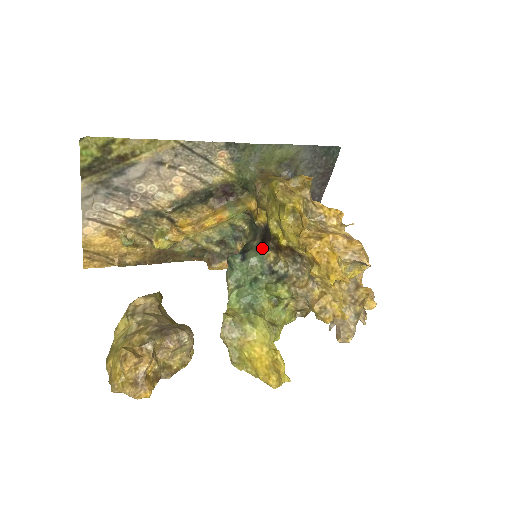
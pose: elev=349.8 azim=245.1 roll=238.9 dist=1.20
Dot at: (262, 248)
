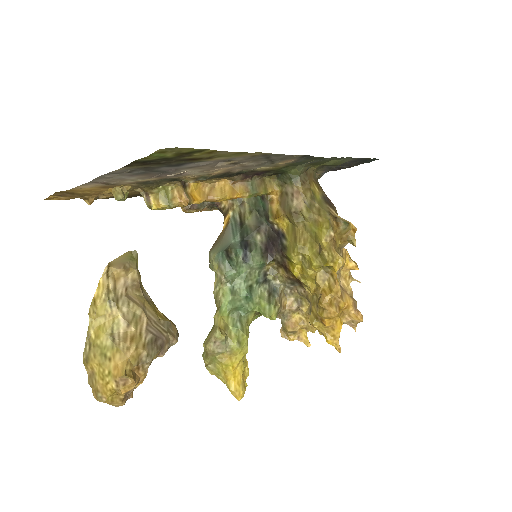
Dot at: (267, 255)
